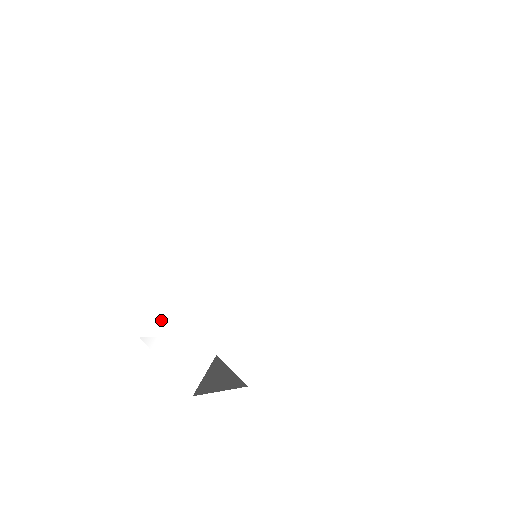
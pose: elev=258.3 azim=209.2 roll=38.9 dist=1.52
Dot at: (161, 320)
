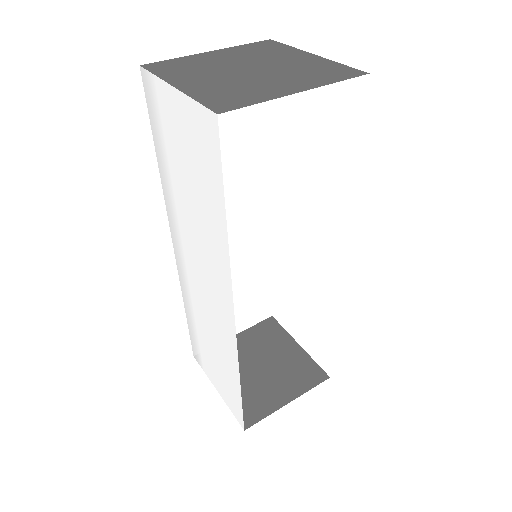
Dot at: (197, 345)
